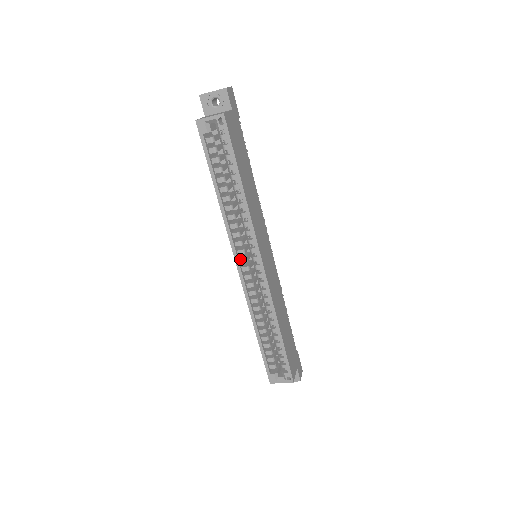
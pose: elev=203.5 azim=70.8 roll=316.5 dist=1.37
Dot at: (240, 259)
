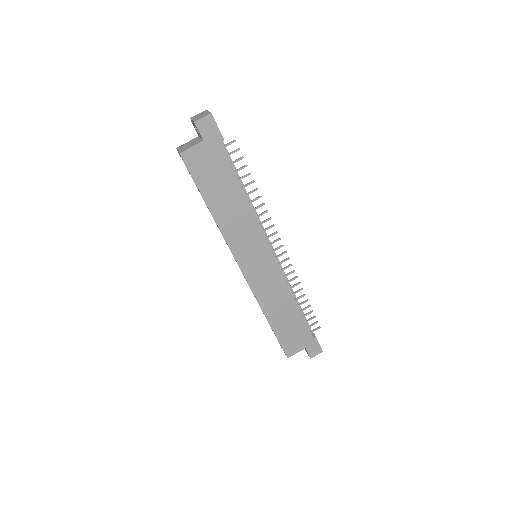
Dot at: occluded
